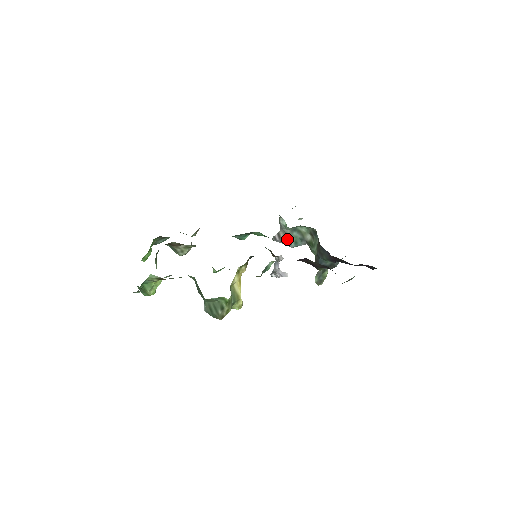
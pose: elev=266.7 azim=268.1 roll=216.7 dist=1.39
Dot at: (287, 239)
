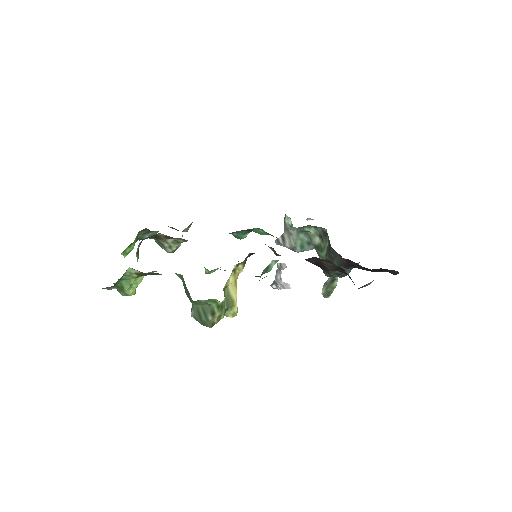
Dot at: (292, 242)
